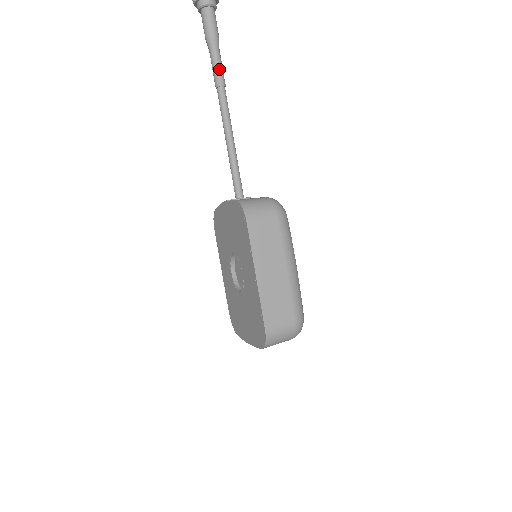
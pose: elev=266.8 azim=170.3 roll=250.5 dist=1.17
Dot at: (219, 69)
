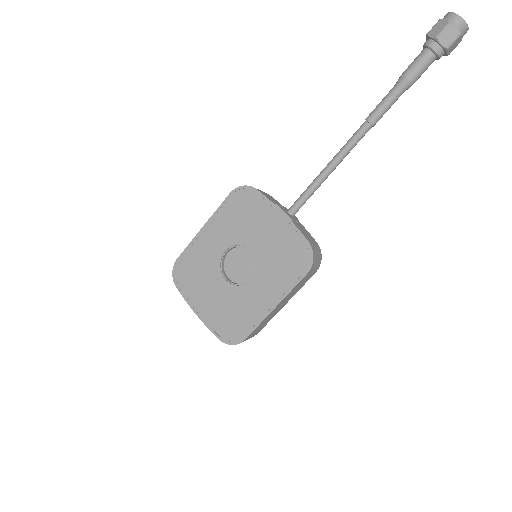
Dot at: occluded
